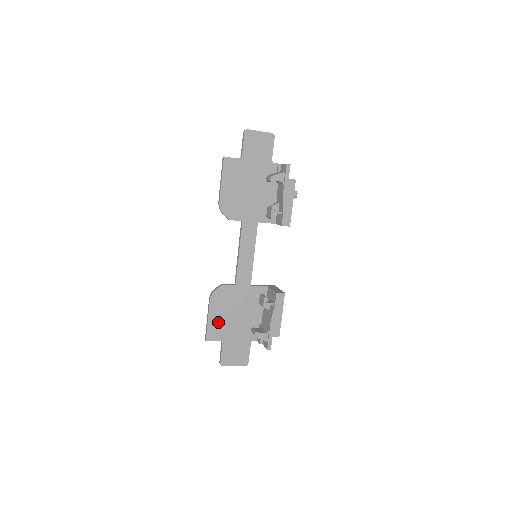
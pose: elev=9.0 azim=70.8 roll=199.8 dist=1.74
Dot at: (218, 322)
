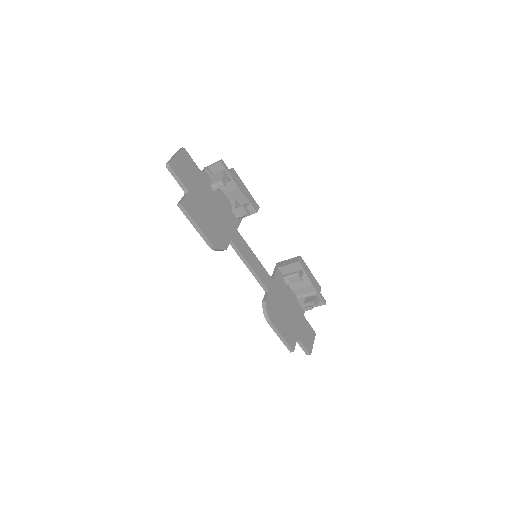
Dot at: (286, 330)
